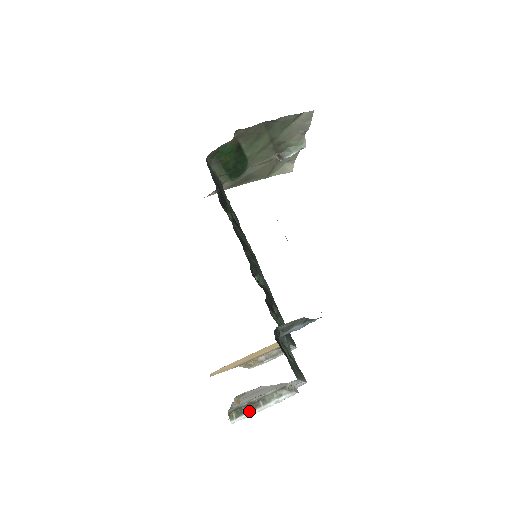
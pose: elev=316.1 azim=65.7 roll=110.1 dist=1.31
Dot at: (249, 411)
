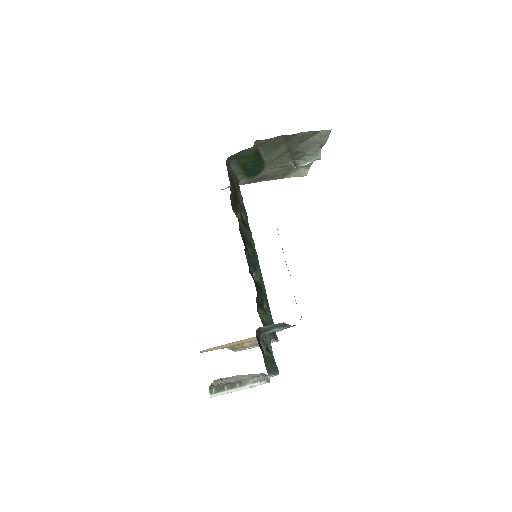
Dot at: (227, 389)
